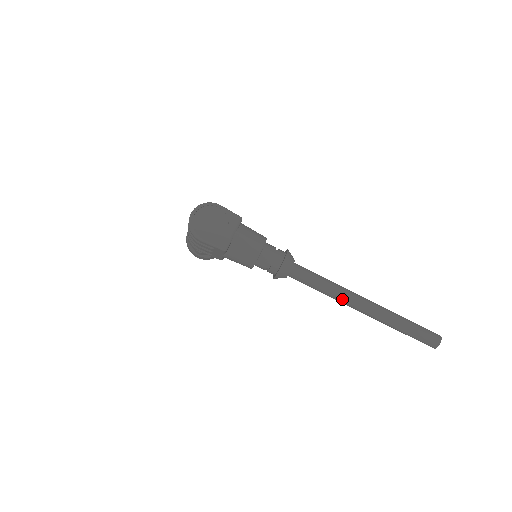
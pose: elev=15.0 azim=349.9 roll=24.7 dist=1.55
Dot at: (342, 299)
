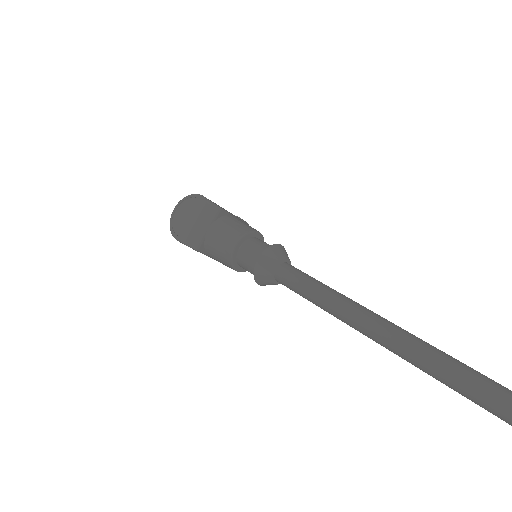
Dot at: (342, 318)
